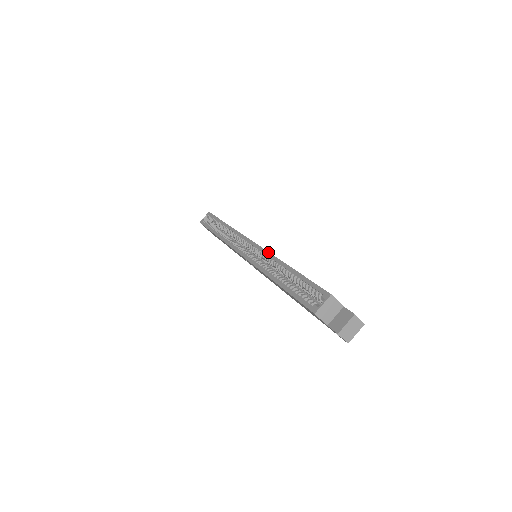
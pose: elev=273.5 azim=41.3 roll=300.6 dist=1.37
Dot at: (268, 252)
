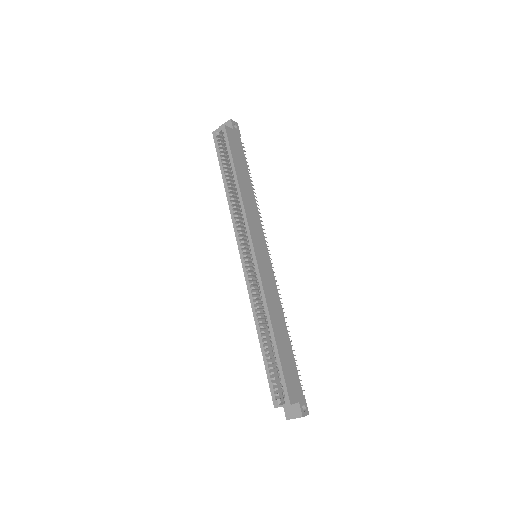
Dot at: (263, 291)
